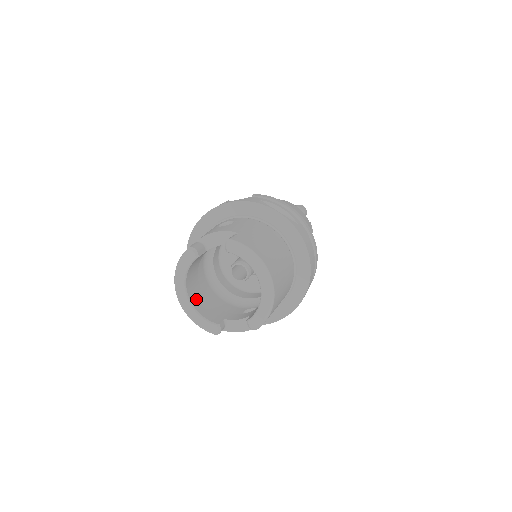
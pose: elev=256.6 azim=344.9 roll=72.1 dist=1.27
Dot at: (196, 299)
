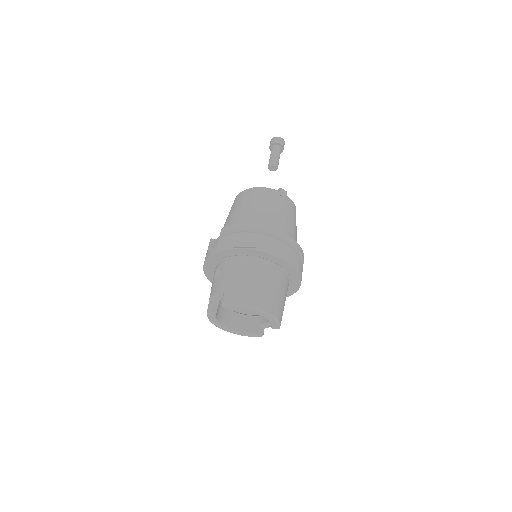
Dot at: (237, 324)
